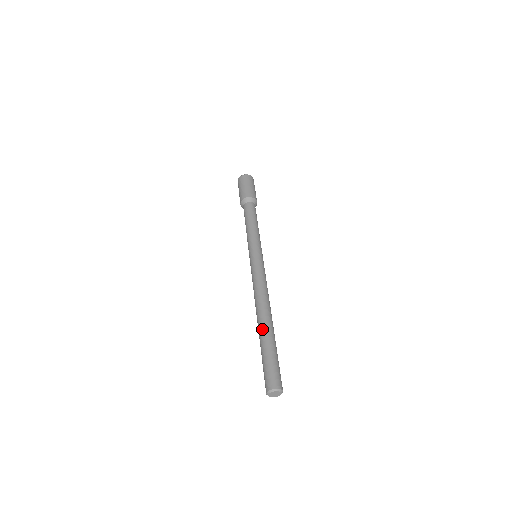
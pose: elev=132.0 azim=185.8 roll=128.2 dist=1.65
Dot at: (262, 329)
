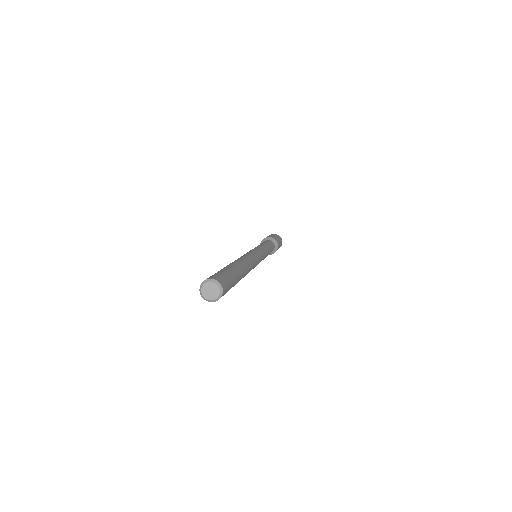
Dot at: occluded
